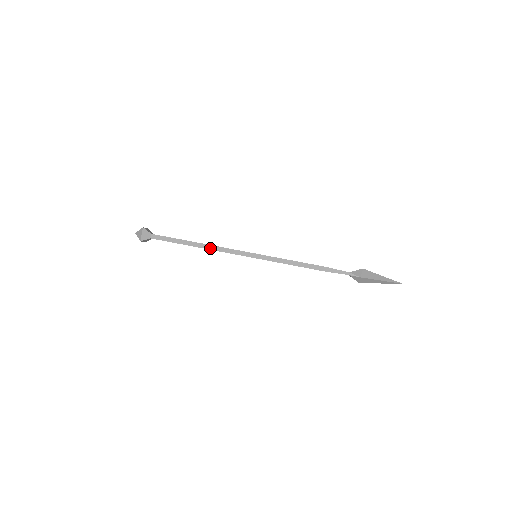
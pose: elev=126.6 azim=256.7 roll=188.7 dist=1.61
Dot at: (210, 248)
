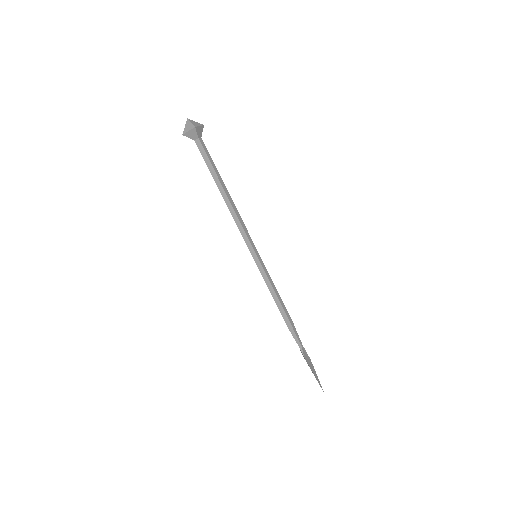
Dot at: (230, 208)
